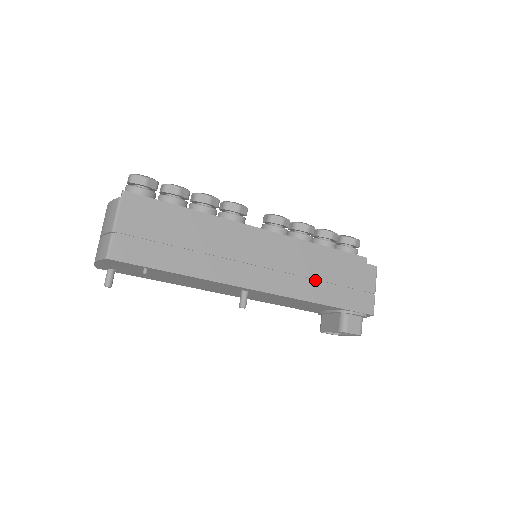
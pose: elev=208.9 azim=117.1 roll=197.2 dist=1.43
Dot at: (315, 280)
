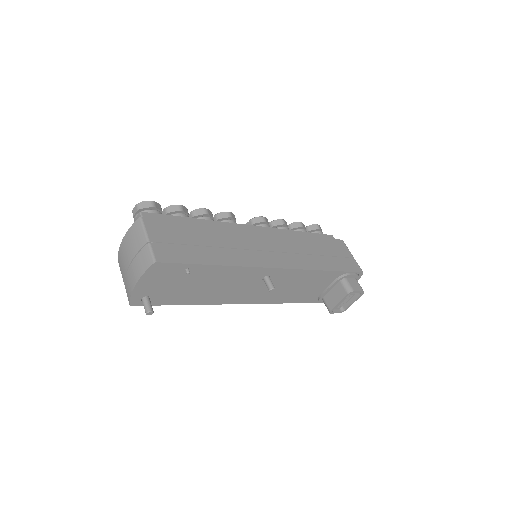
Dot at: (311, 255)
